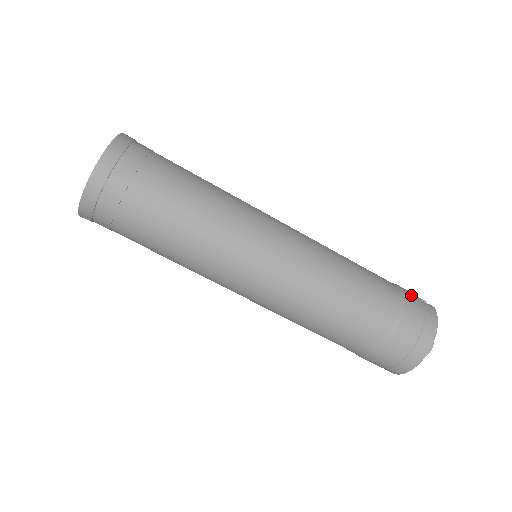
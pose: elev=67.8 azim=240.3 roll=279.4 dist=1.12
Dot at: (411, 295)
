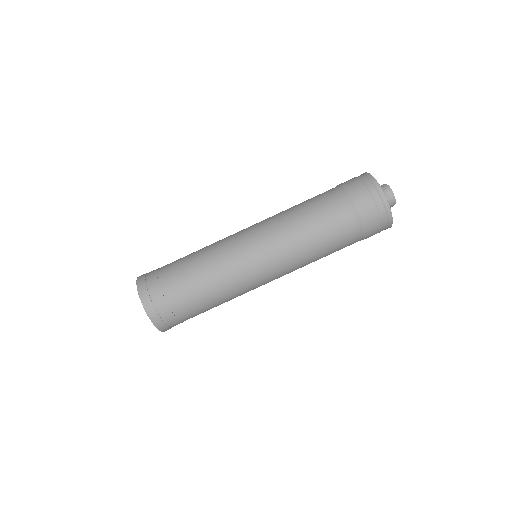
Dot at: (345, 182)
